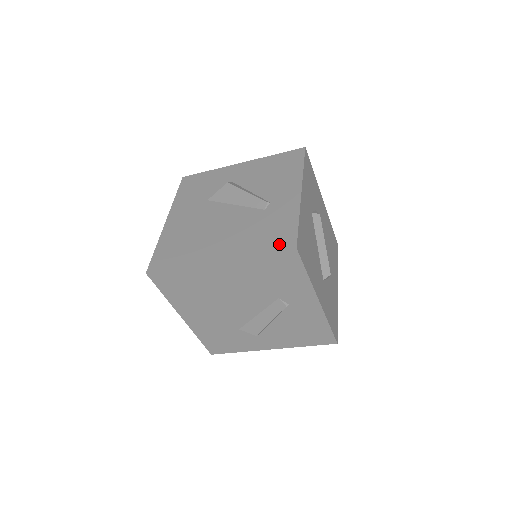
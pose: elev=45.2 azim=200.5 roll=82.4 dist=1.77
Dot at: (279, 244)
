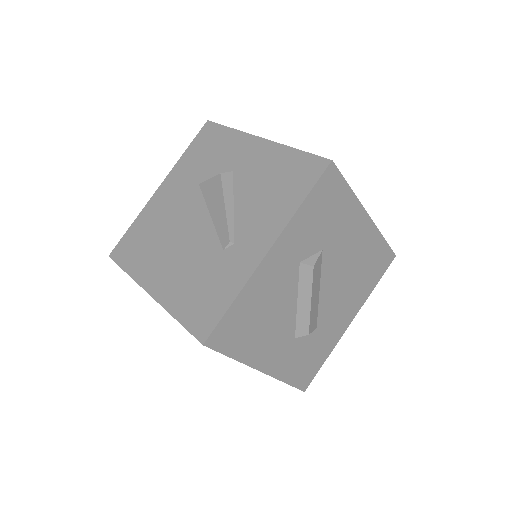
Dot at: (196, 322)
